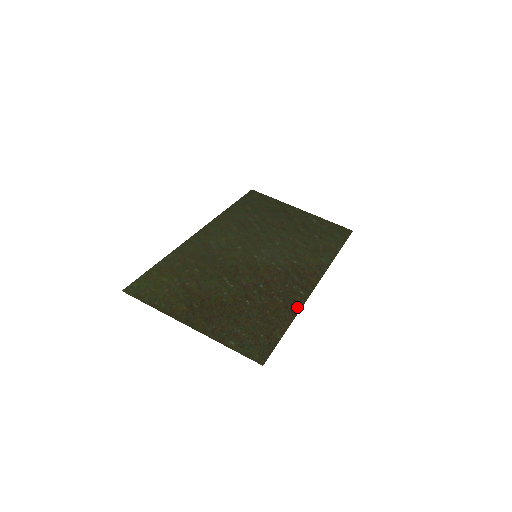
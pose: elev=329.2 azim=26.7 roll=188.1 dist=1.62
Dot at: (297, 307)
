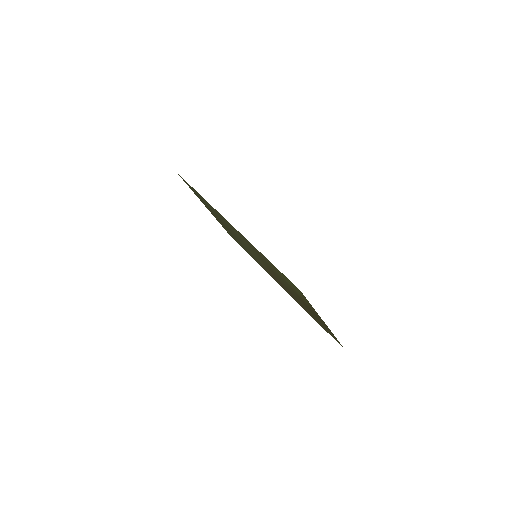
Dot at: (300, 305)
